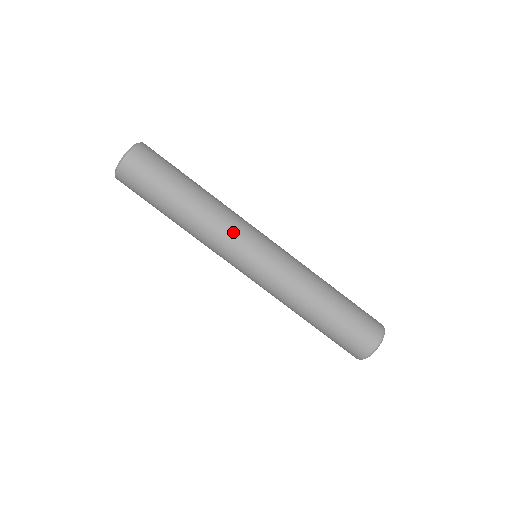
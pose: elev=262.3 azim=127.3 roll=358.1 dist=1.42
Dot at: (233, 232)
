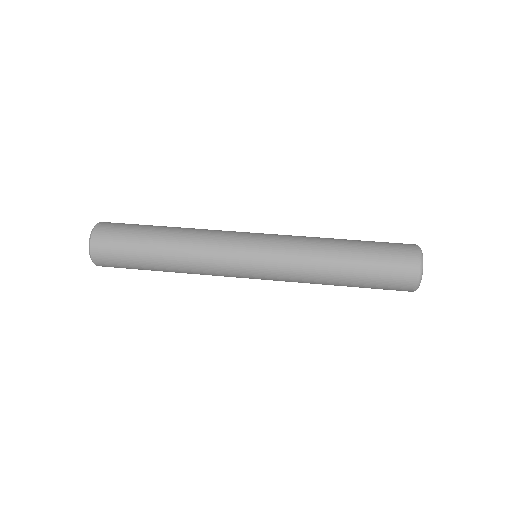
Dot at: occluded
